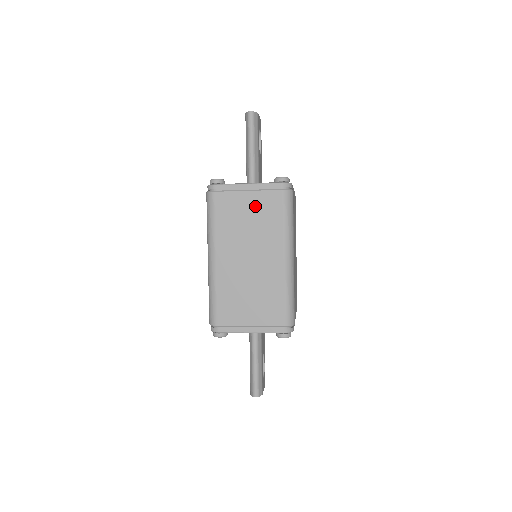
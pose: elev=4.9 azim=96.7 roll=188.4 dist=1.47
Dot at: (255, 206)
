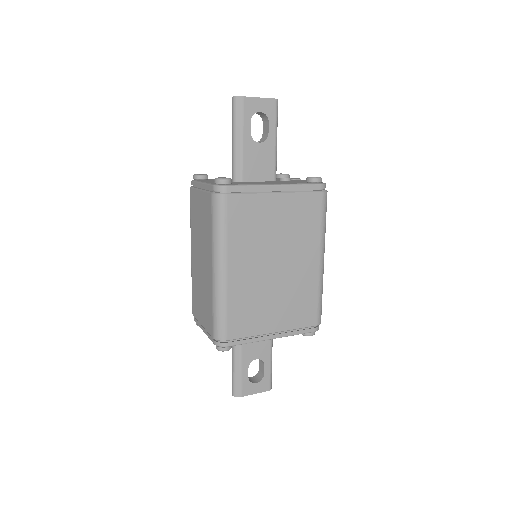
Dot at: (202, 207)
